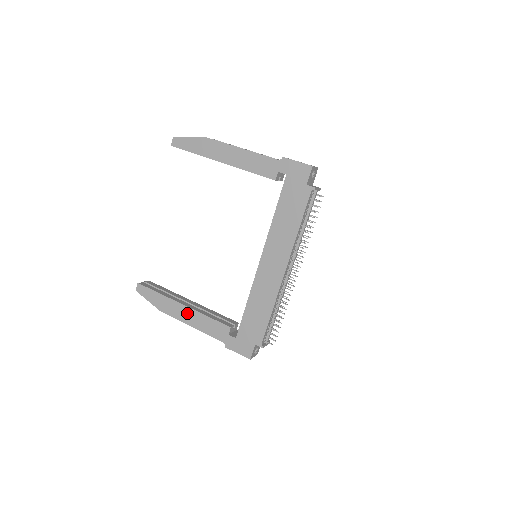
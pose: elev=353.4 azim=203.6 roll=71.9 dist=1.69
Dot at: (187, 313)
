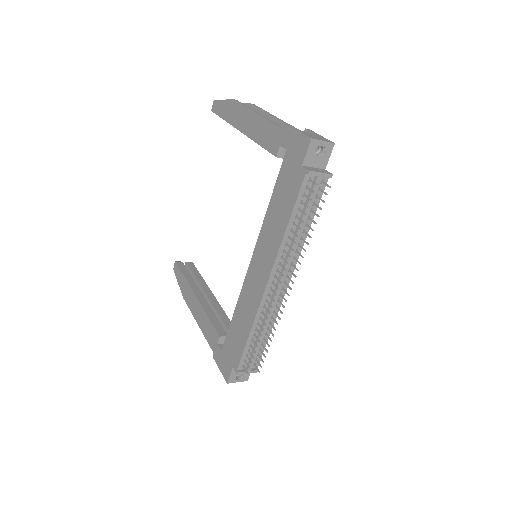
Dot at: (196, 306)
